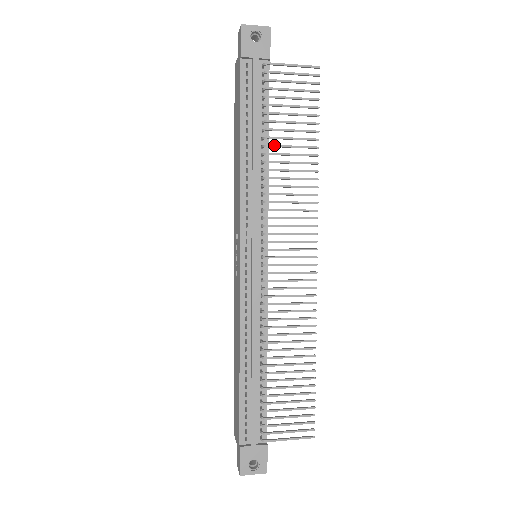
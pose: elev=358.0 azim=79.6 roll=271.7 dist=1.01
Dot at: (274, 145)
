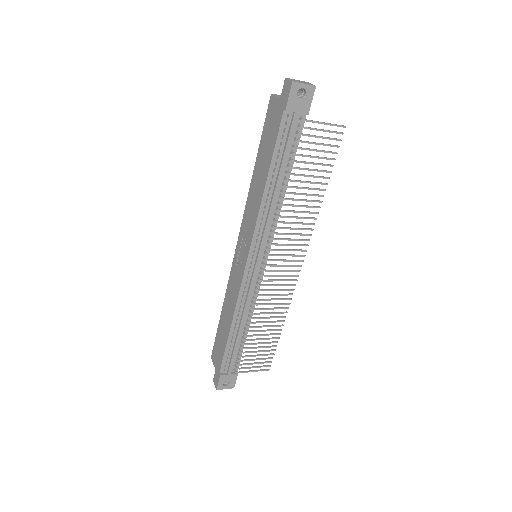
Dot at: (293, 187)
